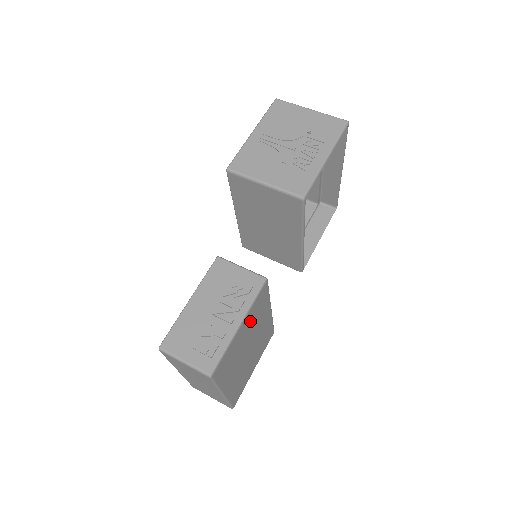
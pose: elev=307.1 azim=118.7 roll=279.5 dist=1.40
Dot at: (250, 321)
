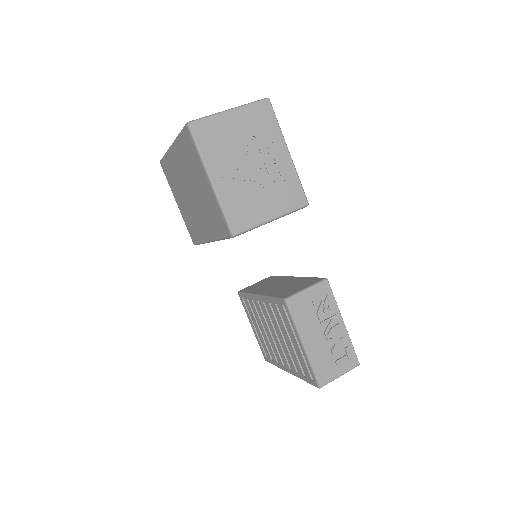
Dot at: occluded
